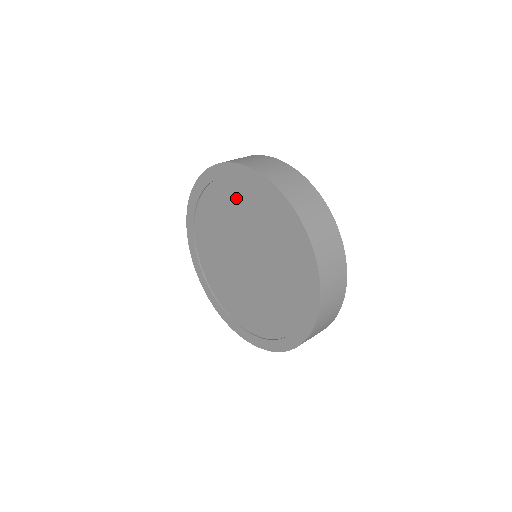
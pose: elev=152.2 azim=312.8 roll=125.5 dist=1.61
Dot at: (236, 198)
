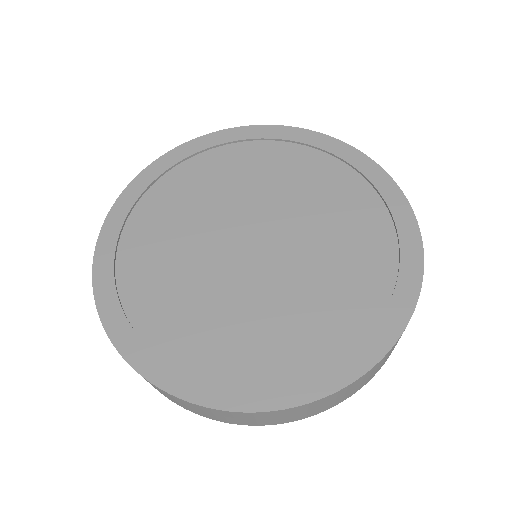
Dot at: (164, 211)
